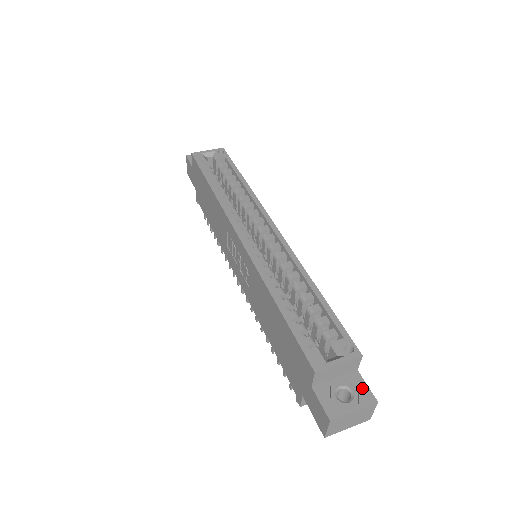
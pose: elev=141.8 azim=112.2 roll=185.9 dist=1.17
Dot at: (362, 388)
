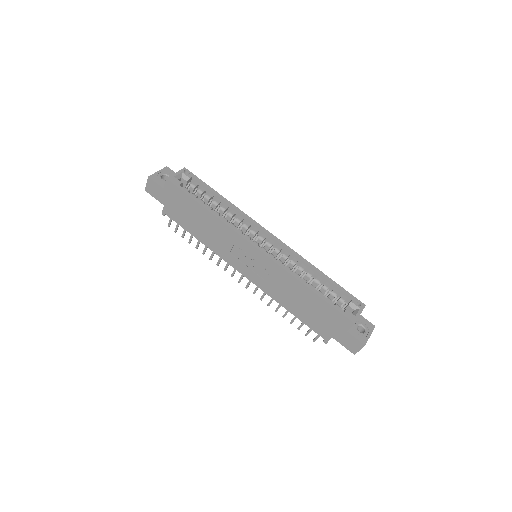
Dot at: (366, 322)
